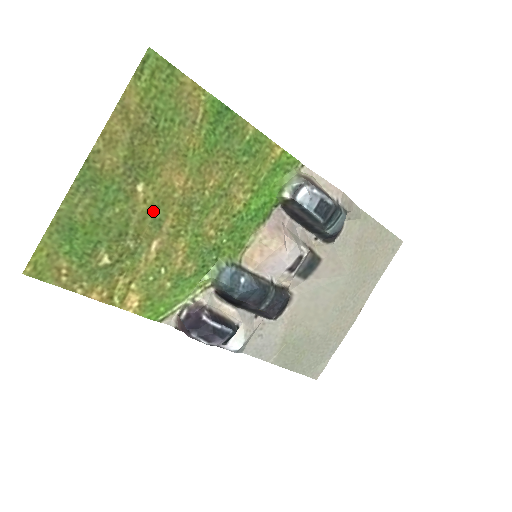
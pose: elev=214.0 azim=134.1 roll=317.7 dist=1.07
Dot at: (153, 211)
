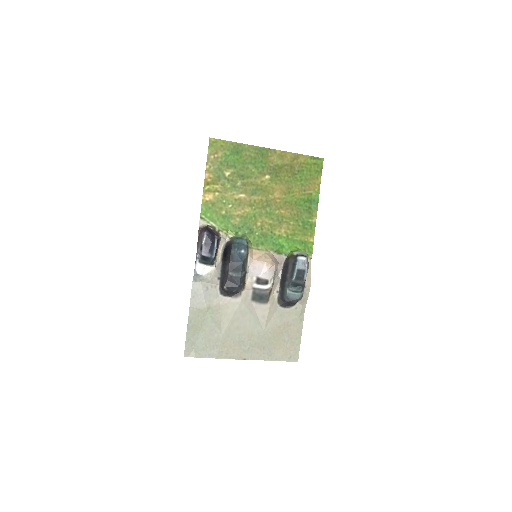
Dot at: (259, 188)
